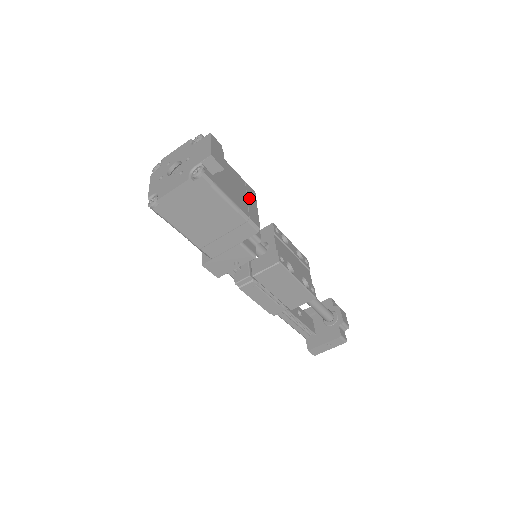
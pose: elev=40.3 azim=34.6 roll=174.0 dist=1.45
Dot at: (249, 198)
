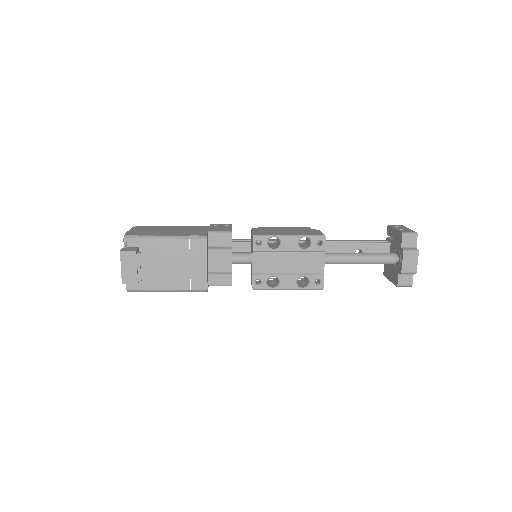
Dot at: (193, 260)
